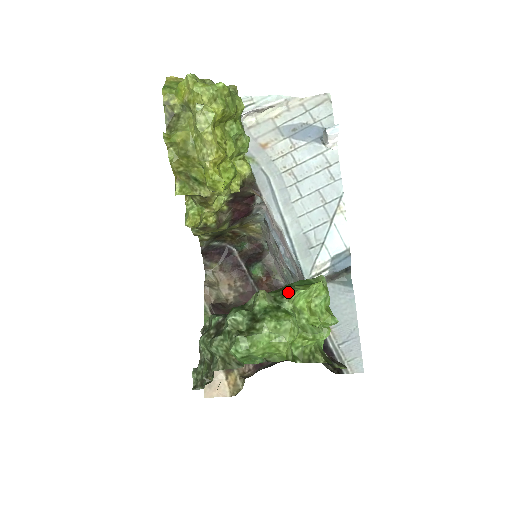
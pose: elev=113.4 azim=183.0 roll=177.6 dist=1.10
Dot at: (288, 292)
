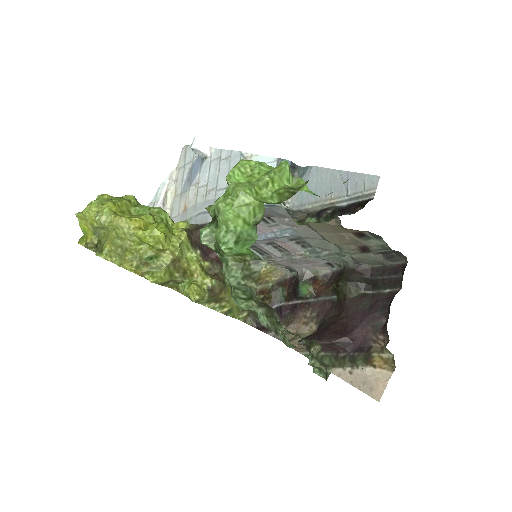
Dot at: occluded
